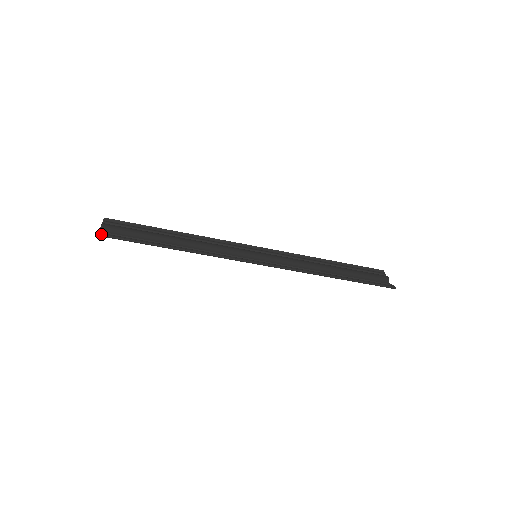
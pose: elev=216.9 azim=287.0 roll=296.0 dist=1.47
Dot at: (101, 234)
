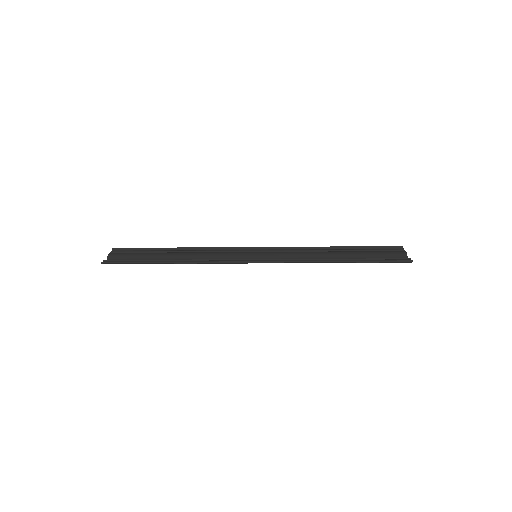
Dot at: (105, 262)
